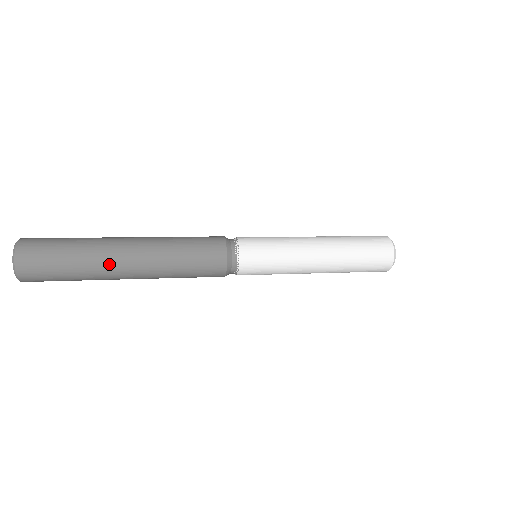
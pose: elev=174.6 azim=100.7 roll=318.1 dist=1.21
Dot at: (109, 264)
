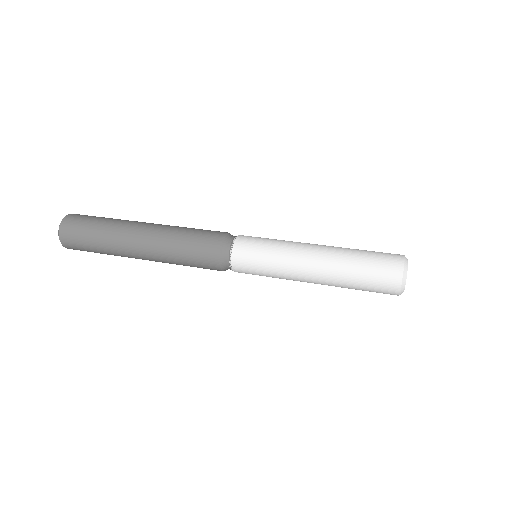
Dot at: (123, 236)
